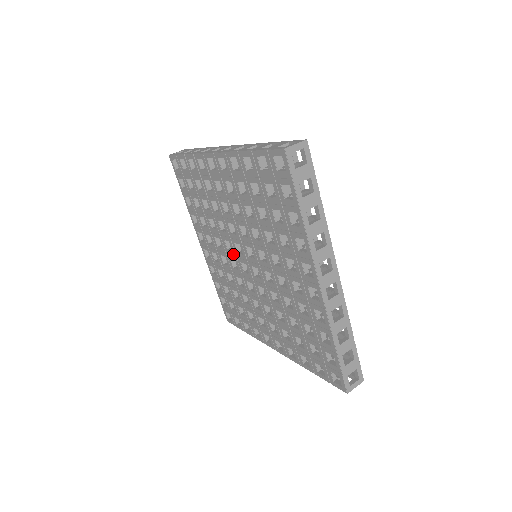
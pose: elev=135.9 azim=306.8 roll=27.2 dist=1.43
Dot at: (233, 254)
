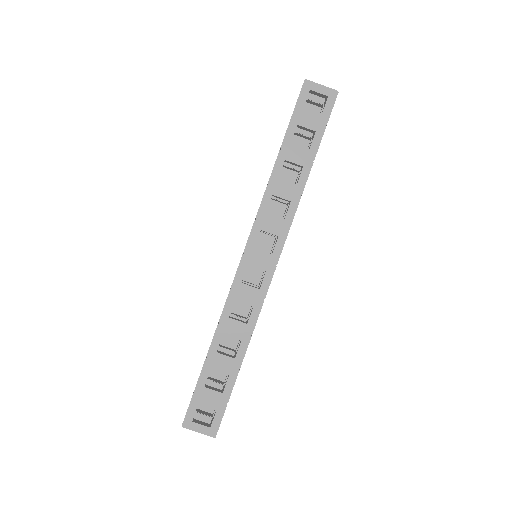
Dot at: occluded
